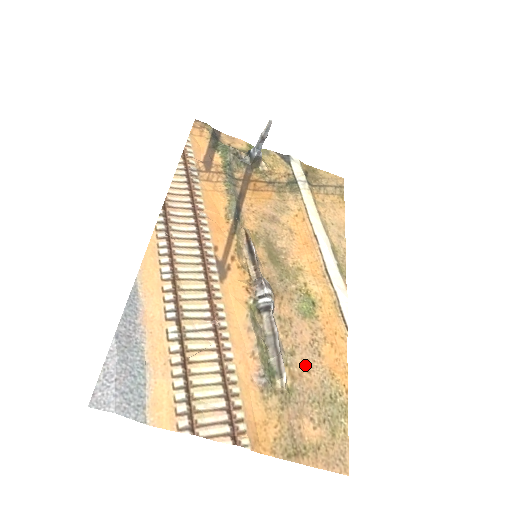
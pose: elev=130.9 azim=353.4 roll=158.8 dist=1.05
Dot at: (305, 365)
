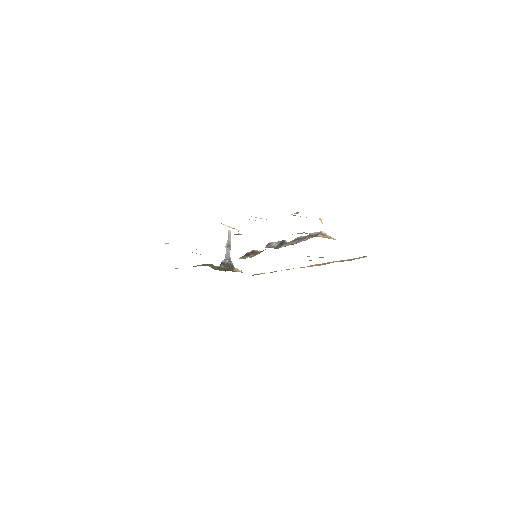
Dot at: occluded
